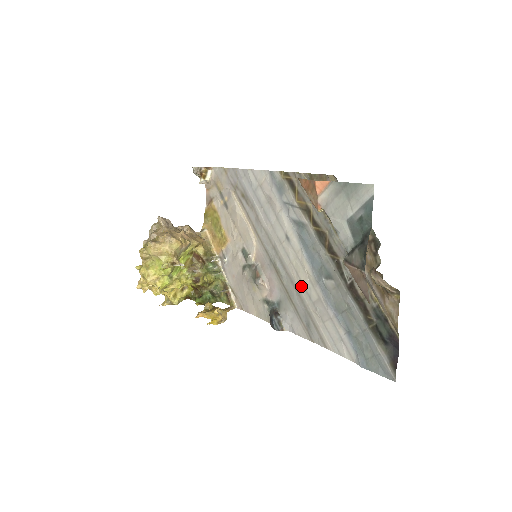
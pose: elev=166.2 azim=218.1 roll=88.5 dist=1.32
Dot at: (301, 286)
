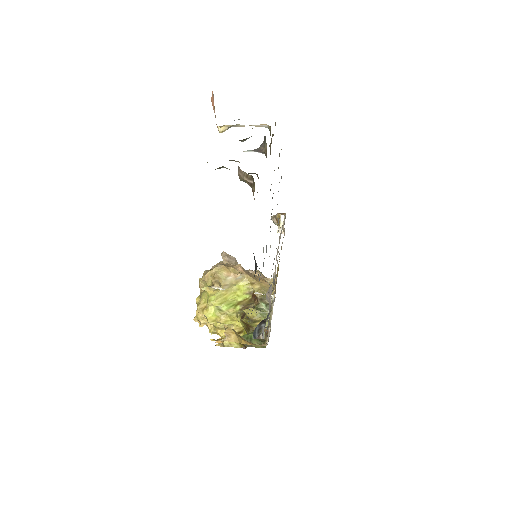
Dot at: occluded
